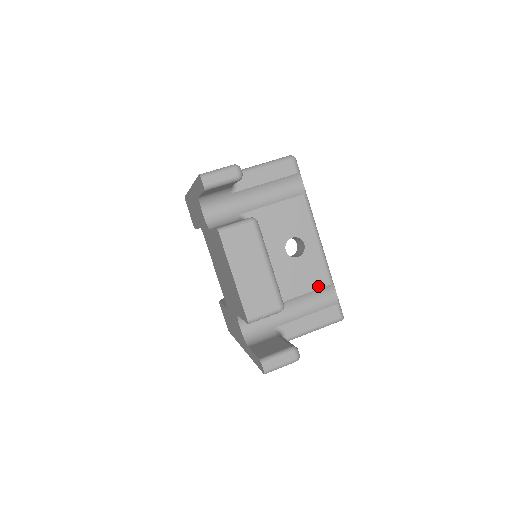
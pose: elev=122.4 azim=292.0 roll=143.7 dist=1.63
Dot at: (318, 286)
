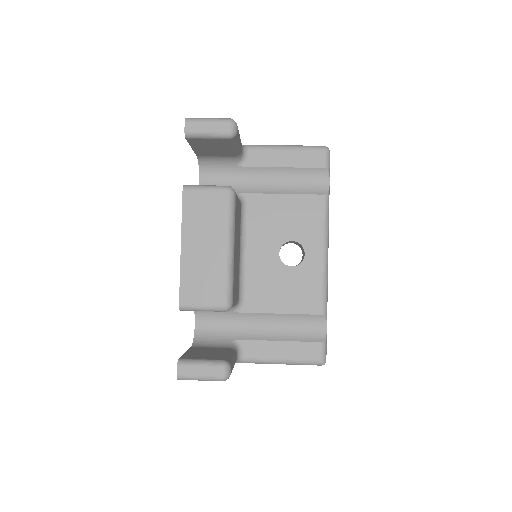
Dot at: (305, 310)
